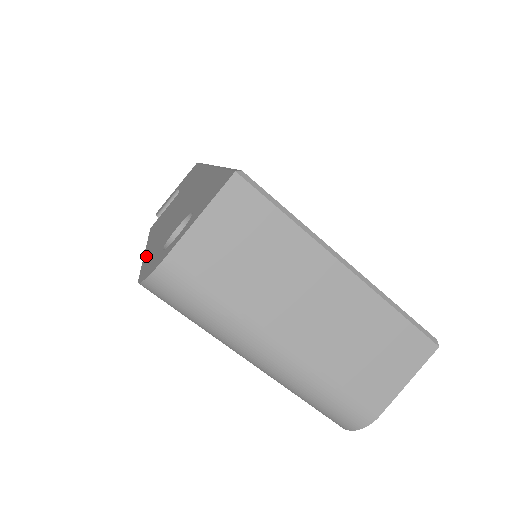
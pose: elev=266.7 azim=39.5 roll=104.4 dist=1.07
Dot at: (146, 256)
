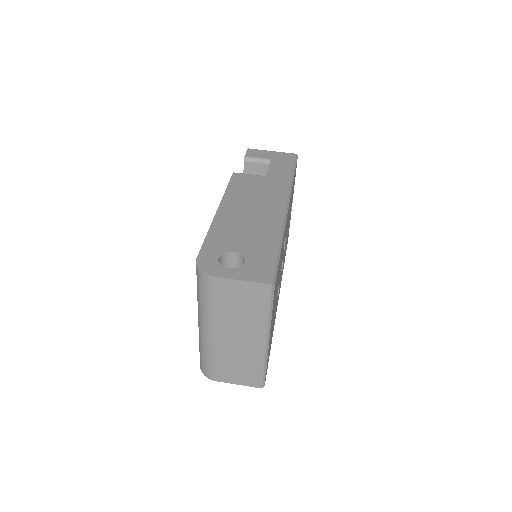
Dot at: (212, 231)
